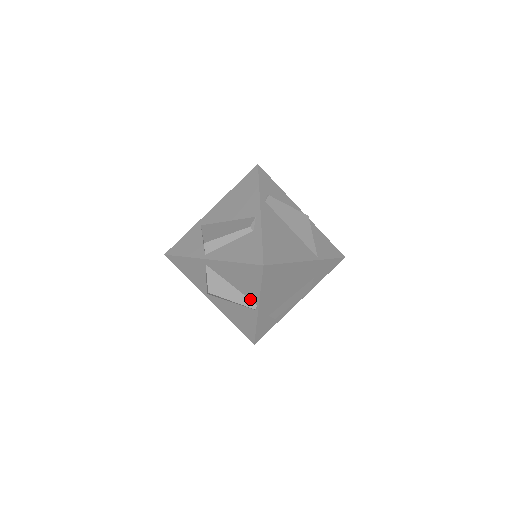
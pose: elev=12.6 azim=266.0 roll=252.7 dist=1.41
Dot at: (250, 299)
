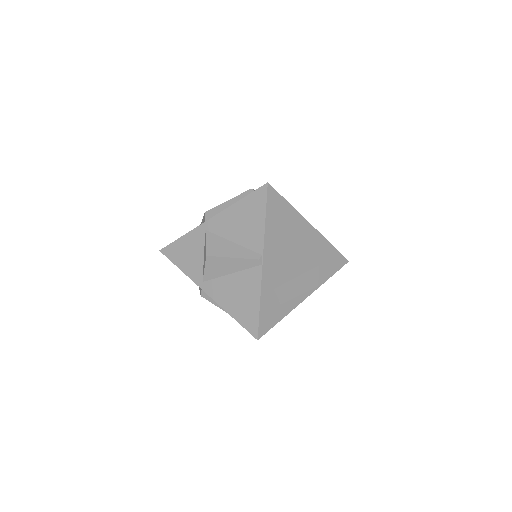
Dot at: (253, 250)
